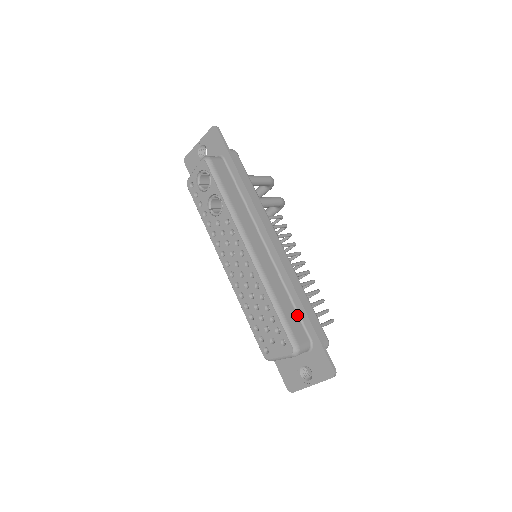
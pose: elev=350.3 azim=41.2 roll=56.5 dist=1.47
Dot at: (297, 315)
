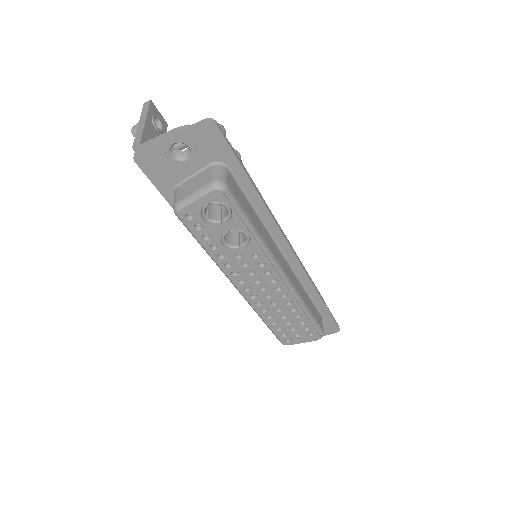
Dot at: (313, 303)
